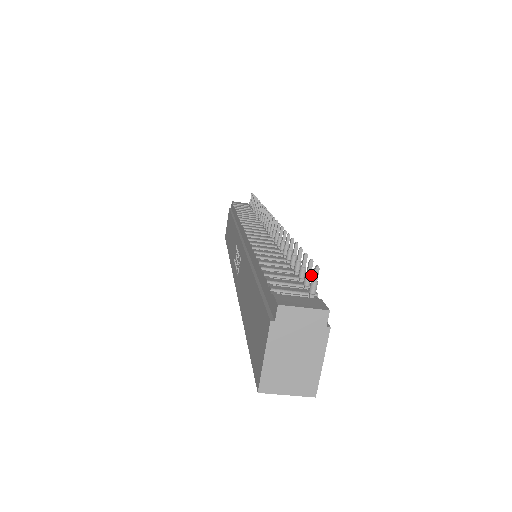
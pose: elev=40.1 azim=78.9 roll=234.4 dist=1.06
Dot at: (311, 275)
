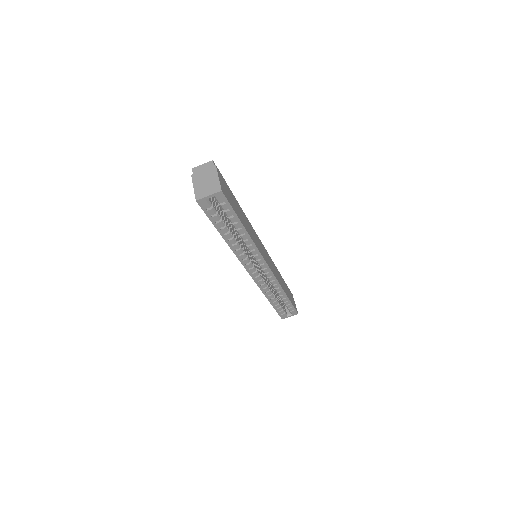
Dot at: occluded
